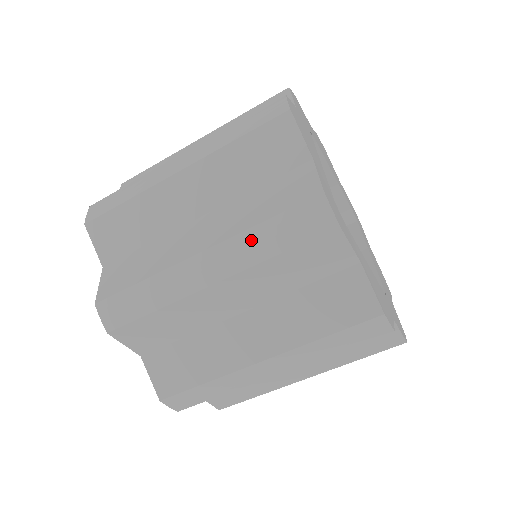
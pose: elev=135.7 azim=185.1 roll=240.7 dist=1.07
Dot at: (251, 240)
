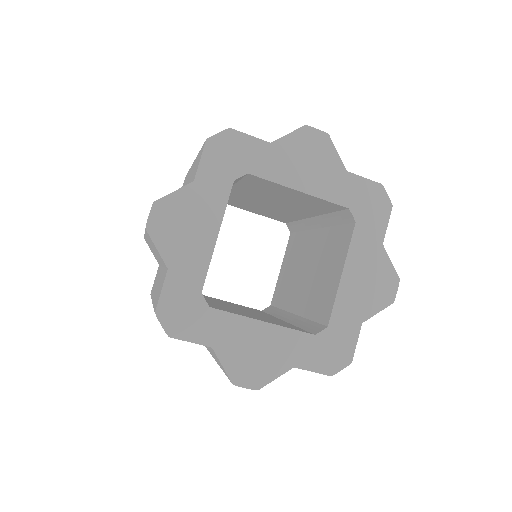
Dot at: occluded
